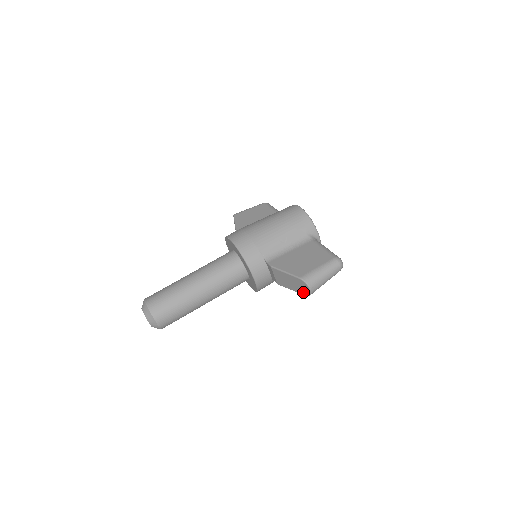
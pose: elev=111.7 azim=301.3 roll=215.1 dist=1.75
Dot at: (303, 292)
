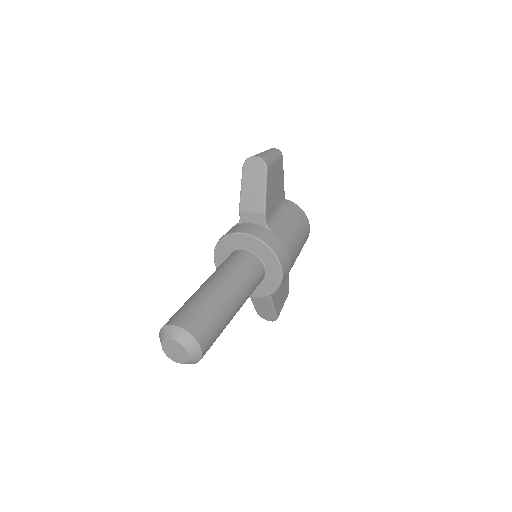
Dot at: (261, 171)
